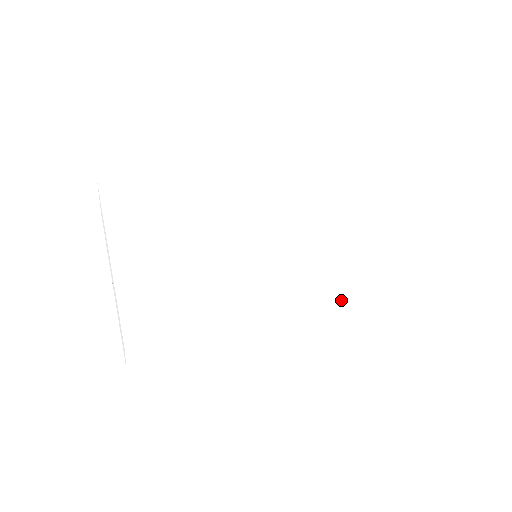
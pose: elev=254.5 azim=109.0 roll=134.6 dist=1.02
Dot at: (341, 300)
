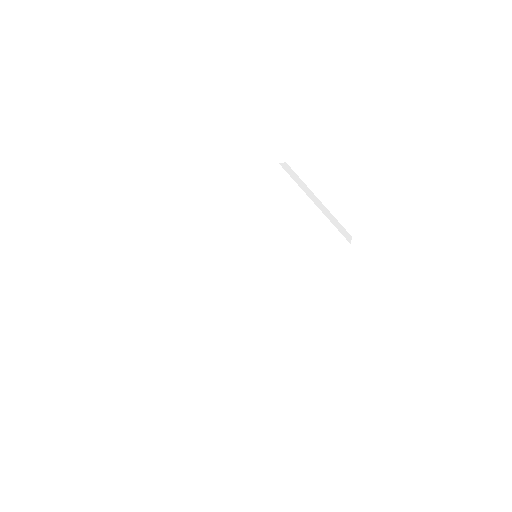
Dot at: (305, 277)
